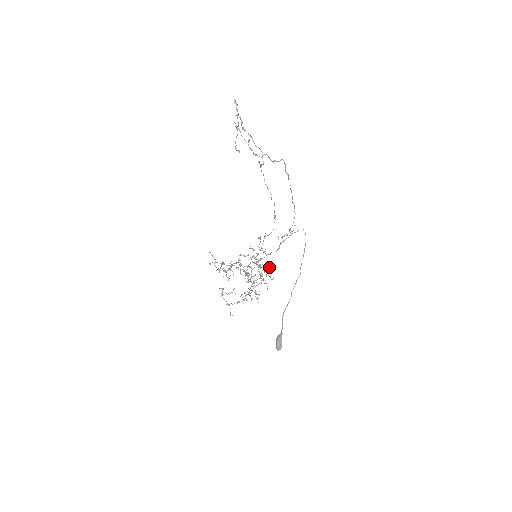
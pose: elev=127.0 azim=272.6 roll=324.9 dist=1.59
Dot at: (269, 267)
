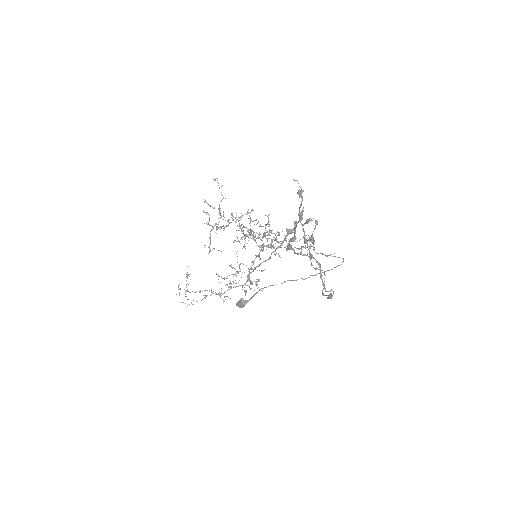
Dot at: (279, 242)
